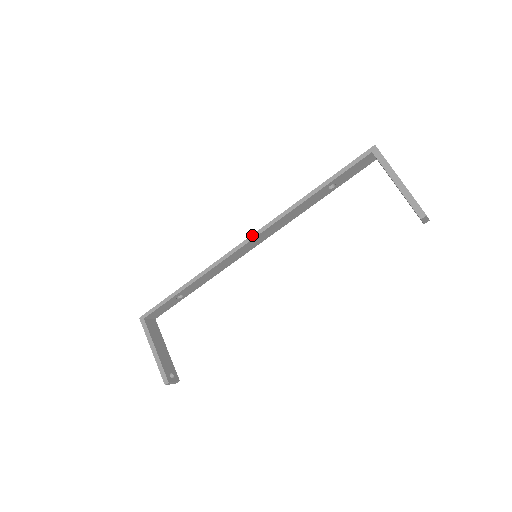
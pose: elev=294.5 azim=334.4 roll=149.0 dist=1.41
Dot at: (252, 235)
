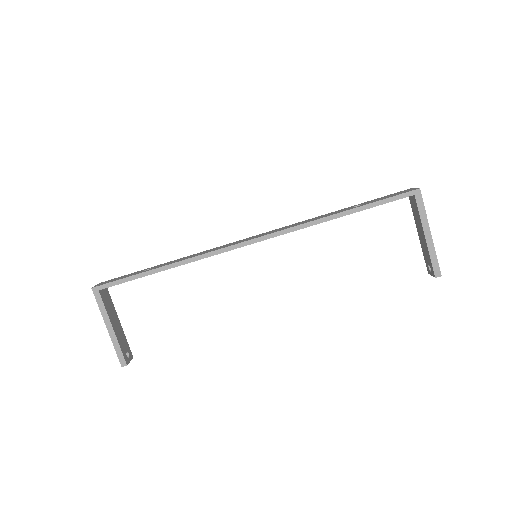
Dot at: (261, 237)
